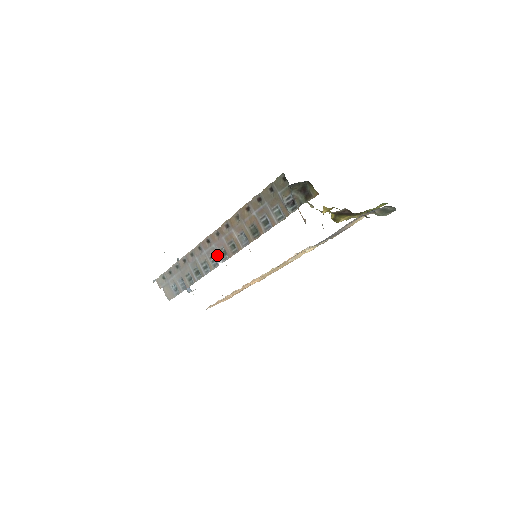
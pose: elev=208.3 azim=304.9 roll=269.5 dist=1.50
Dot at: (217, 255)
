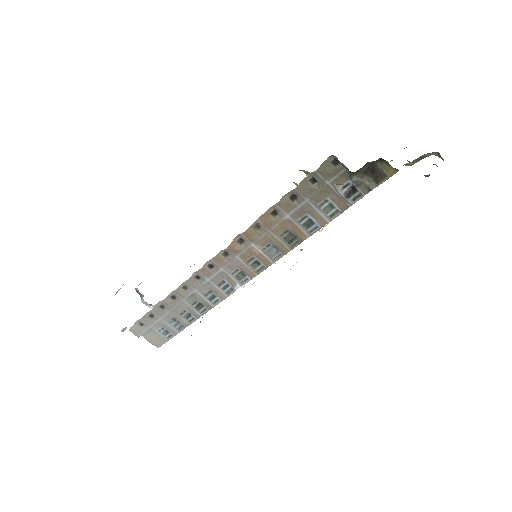
Dot at: (230, 279)
